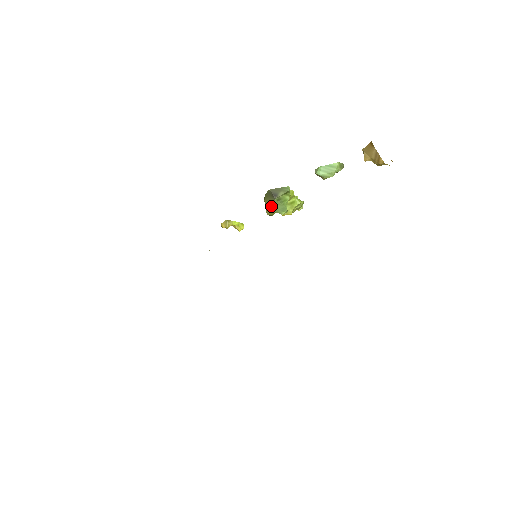
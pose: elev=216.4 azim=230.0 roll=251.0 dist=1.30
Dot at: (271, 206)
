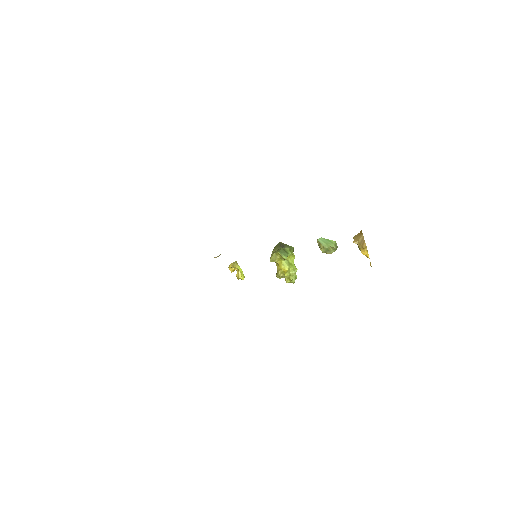
Dot at: (277, 251)
